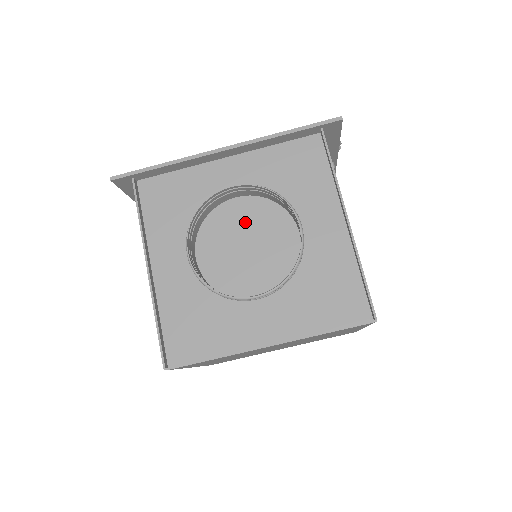
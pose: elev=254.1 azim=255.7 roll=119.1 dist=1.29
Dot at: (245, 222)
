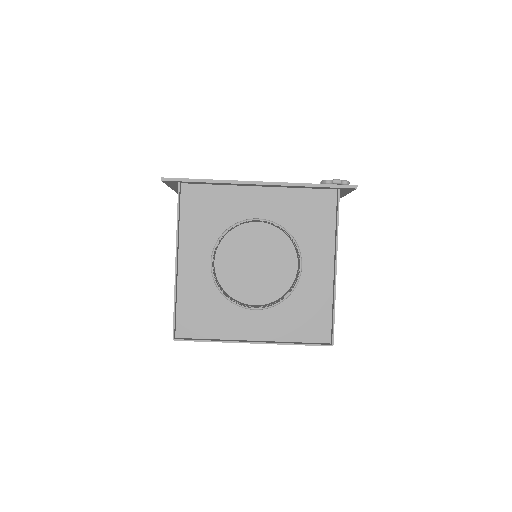
Dot at: (258, 240)
